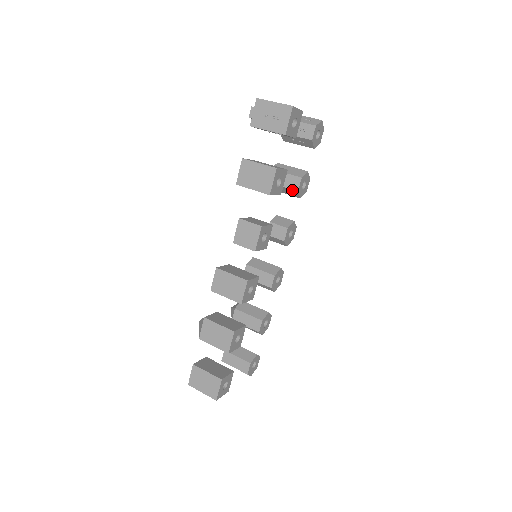
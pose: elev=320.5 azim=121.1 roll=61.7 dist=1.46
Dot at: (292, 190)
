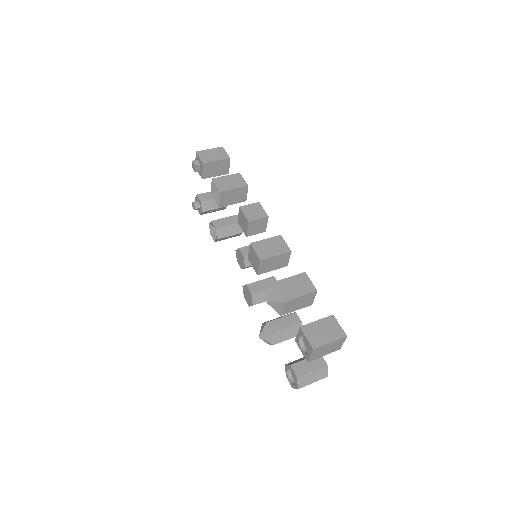
Dot at: (237, 224)
